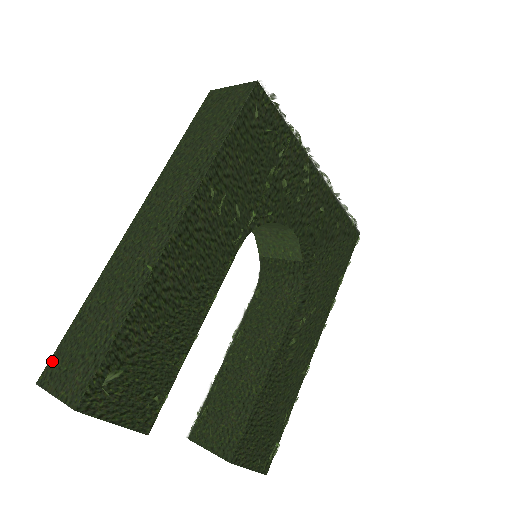
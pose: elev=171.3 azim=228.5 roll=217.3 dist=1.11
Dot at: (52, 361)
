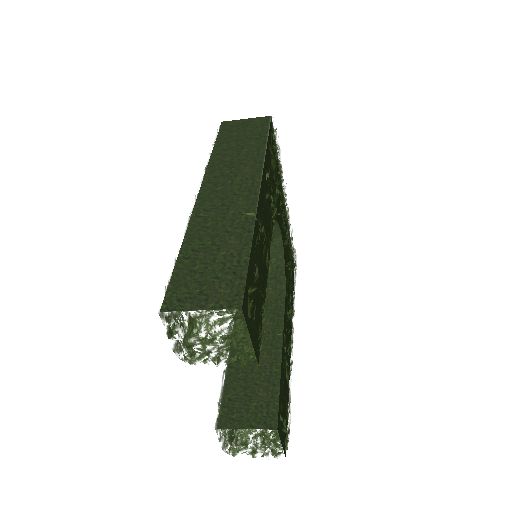
Dot at: (171, 292)
